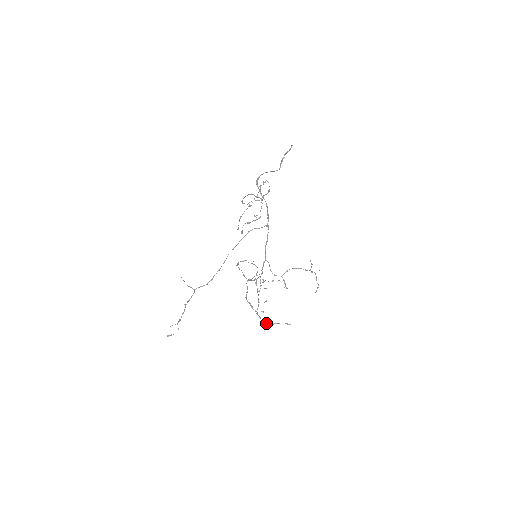
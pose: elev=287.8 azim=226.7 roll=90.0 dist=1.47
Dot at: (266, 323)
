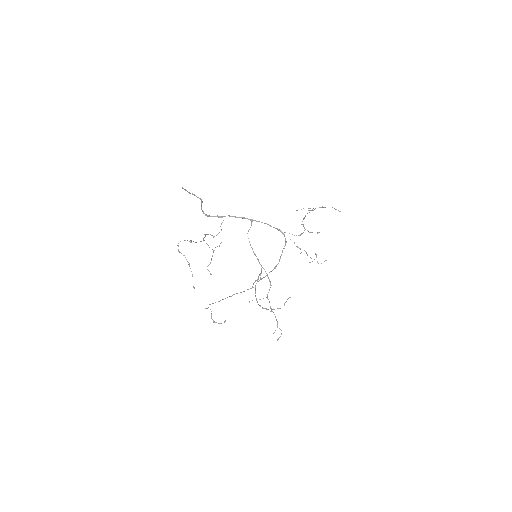
Dot at: (280, 308)
